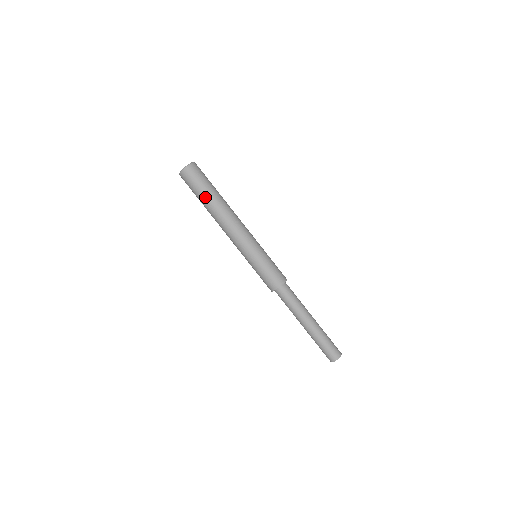
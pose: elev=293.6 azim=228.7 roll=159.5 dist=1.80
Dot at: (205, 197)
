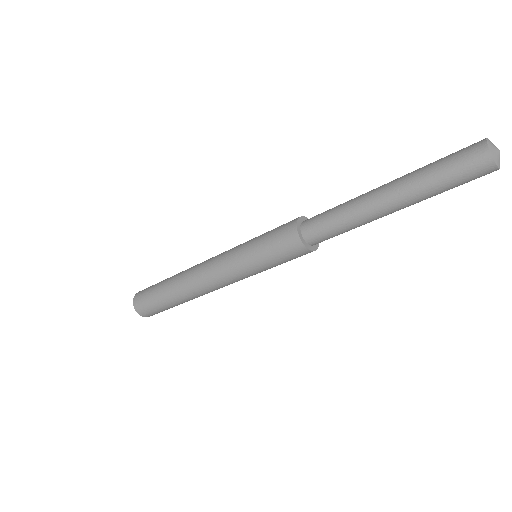
Dot at: (163, 283)
